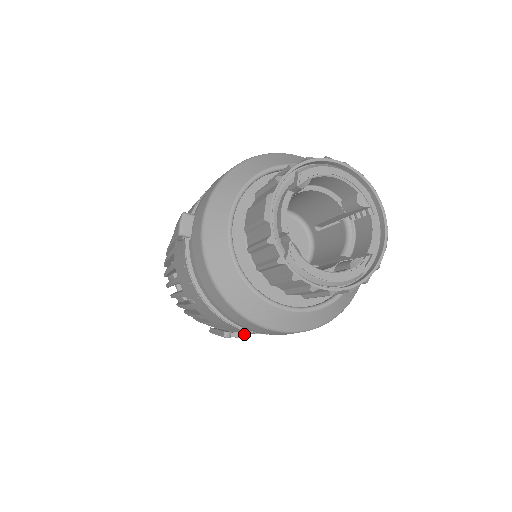
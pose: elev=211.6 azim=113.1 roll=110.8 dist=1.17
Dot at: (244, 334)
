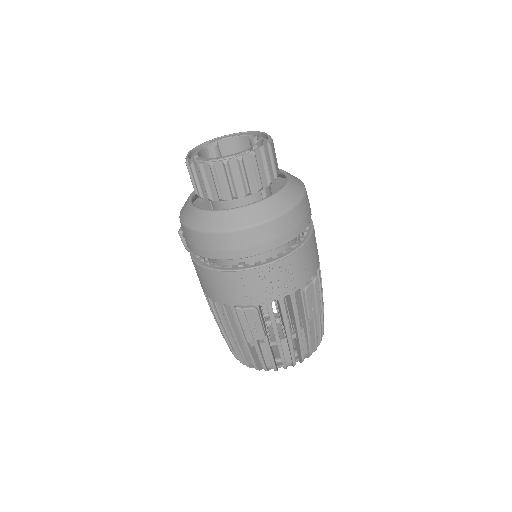
Dot at: (255, 306)
